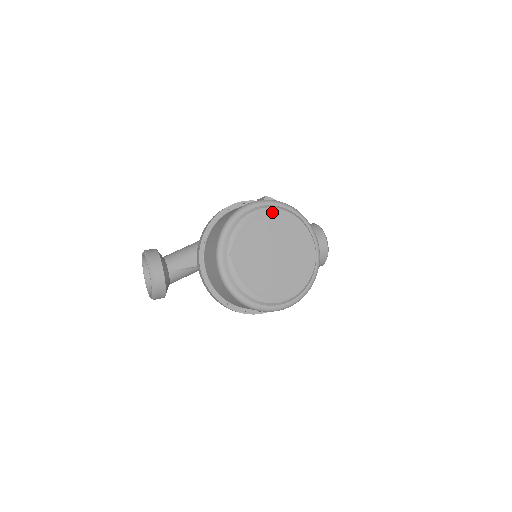
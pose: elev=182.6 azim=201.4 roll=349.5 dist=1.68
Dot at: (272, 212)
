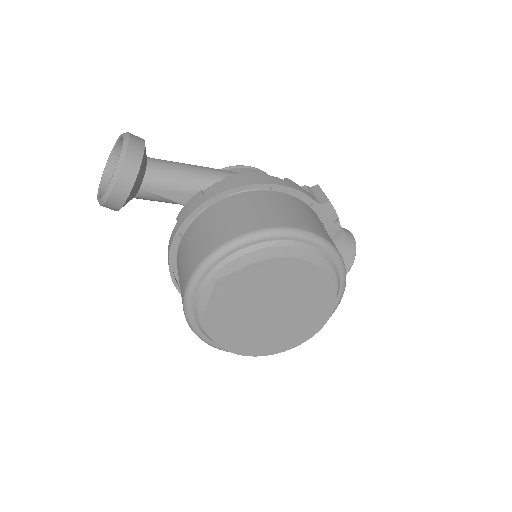
Dot at: (313, 266)
